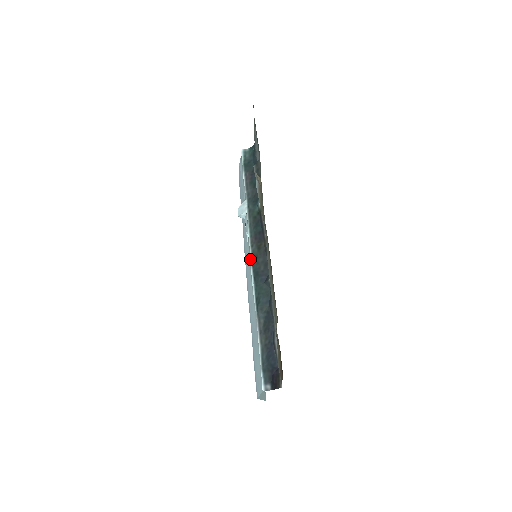
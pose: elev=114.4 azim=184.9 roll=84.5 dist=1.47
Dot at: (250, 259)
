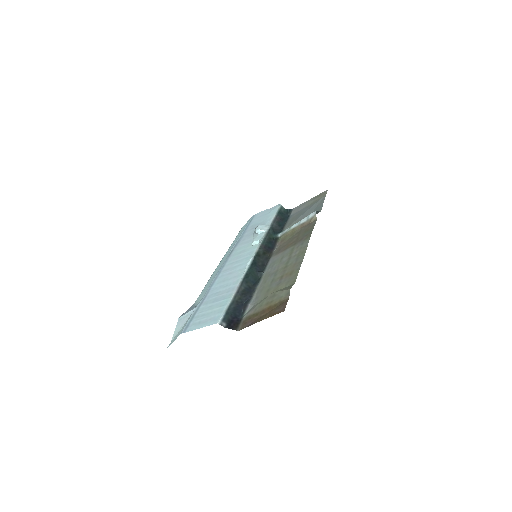
Dot at: (255, 253)
